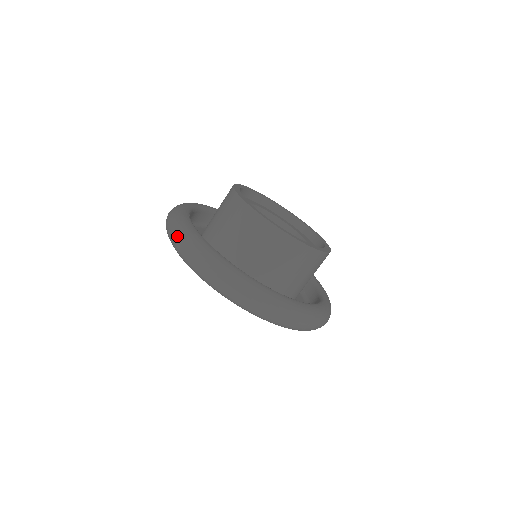
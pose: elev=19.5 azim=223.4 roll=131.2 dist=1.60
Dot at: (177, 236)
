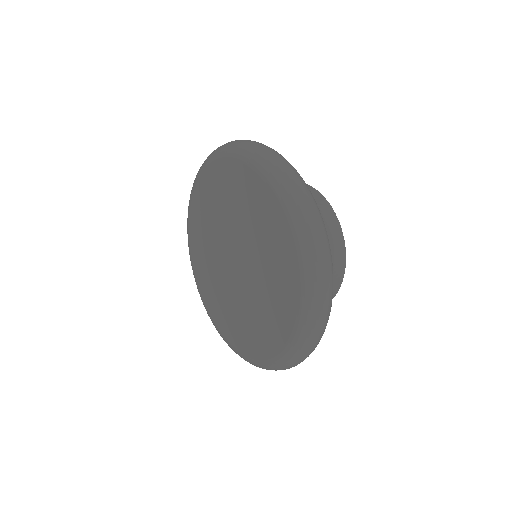
Dot at: (281, 156)
